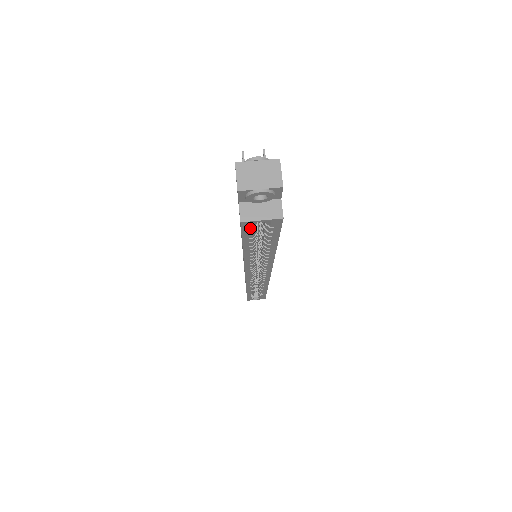
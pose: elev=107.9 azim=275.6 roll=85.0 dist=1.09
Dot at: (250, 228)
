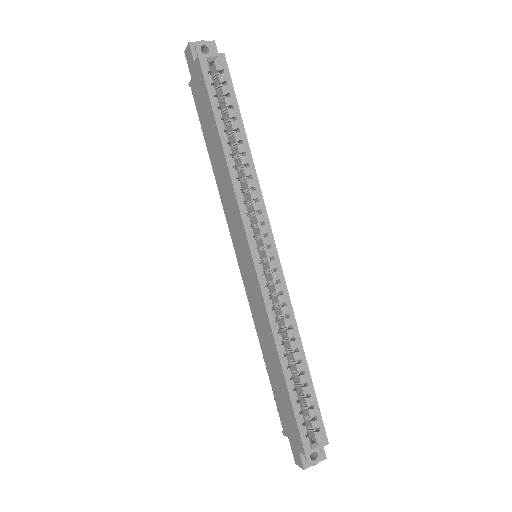
Dot at: (208, 71)
